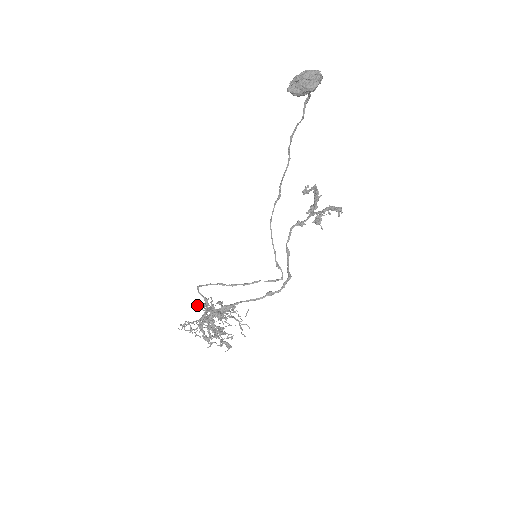
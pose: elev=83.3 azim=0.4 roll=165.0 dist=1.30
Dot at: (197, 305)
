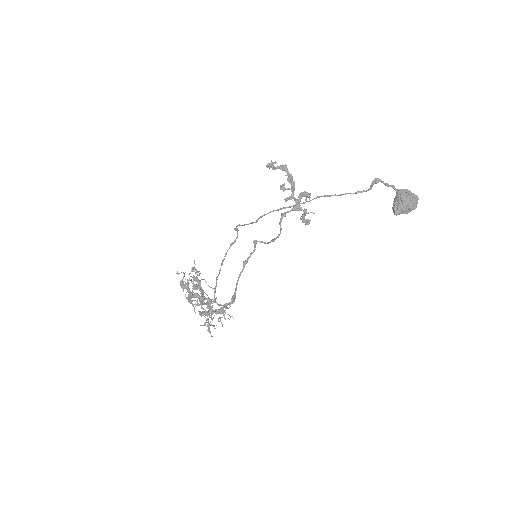
Dot at: occluded
